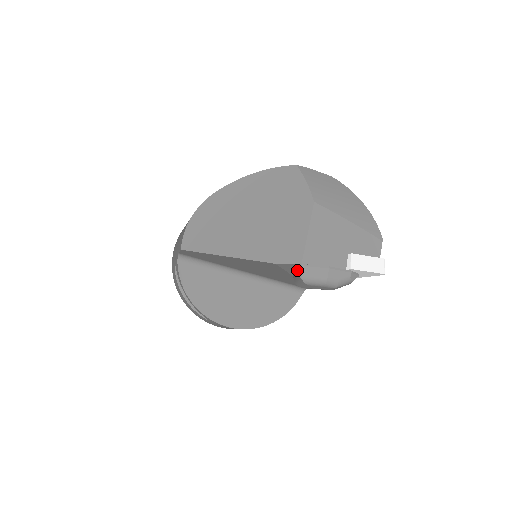
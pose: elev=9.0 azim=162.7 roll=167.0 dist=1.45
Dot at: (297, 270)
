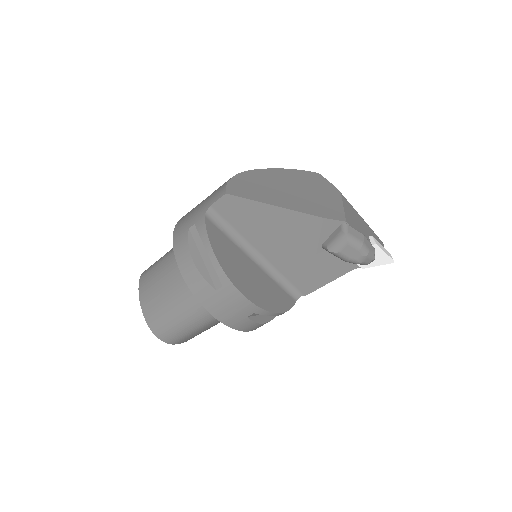
Dot at: (339, 229)
